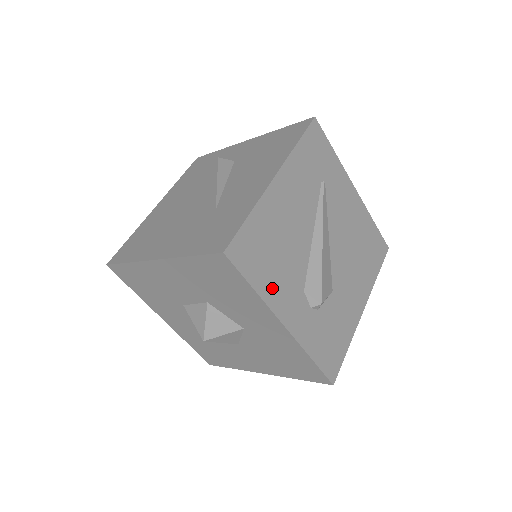
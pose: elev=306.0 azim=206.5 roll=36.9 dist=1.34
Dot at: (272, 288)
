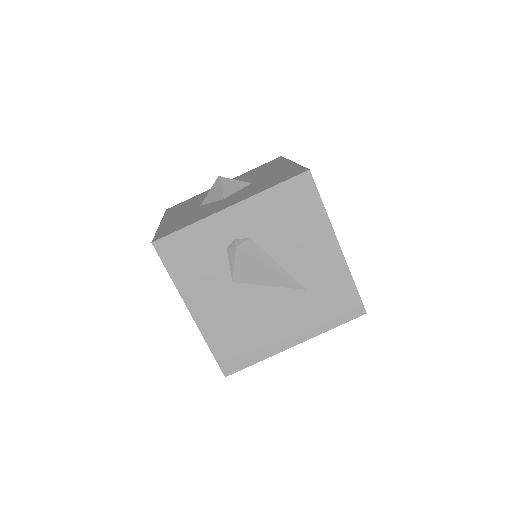
Dot at: occluded
